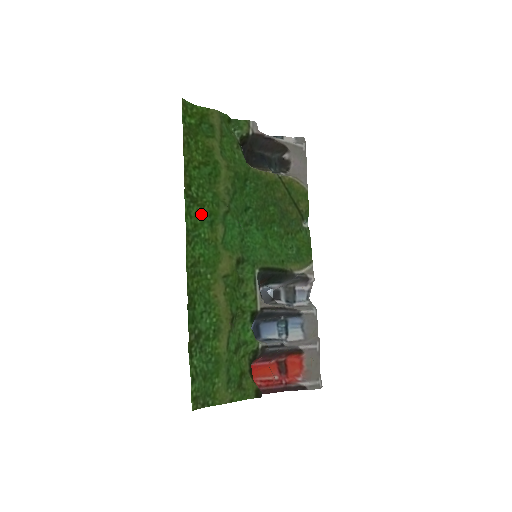
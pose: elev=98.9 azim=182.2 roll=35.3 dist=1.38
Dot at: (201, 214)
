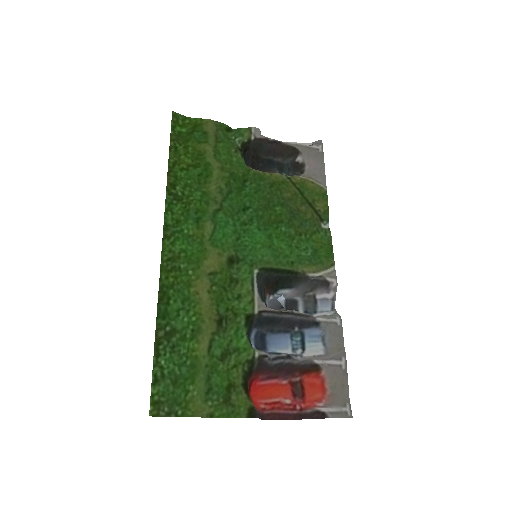
Dot at: (186, 211)
